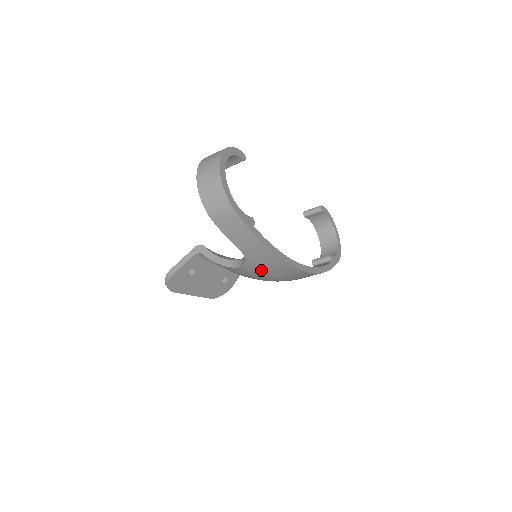
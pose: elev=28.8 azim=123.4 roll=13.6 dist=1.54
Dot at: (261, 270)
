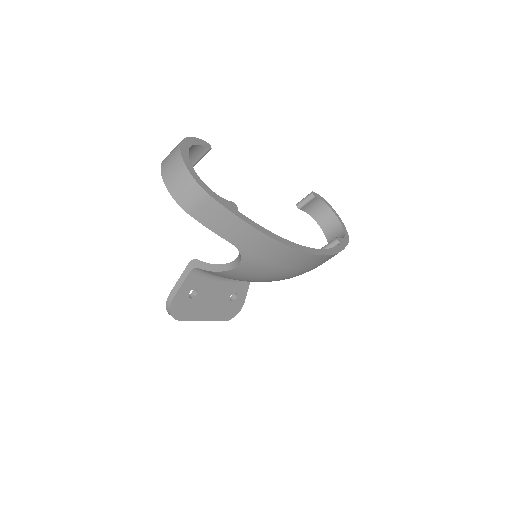
Dot at: (262, 263)
